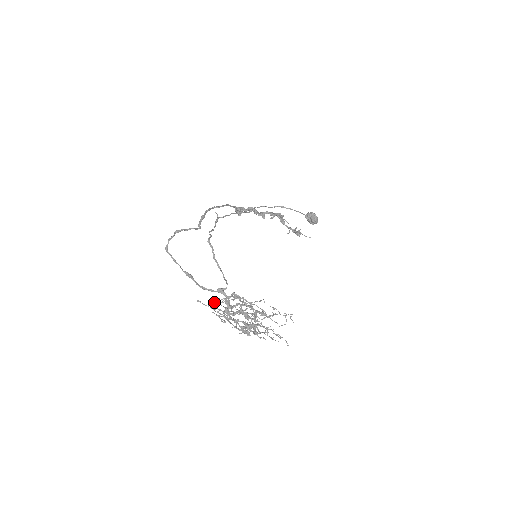
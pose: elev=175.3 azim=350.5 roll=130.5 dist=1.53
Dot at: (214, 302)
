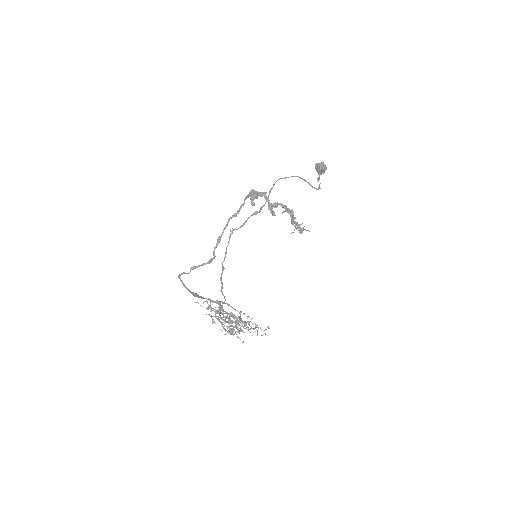
Dot at: (209, 298)
